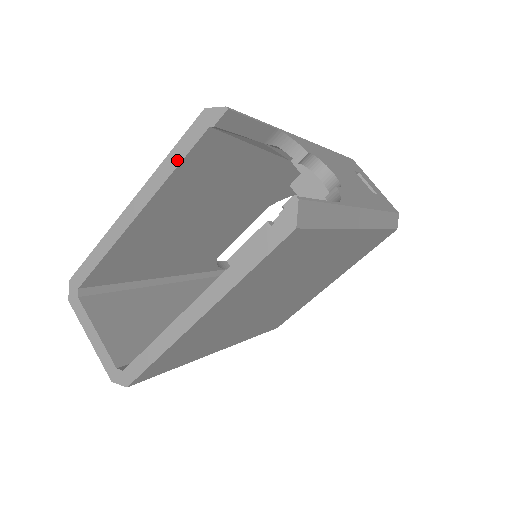
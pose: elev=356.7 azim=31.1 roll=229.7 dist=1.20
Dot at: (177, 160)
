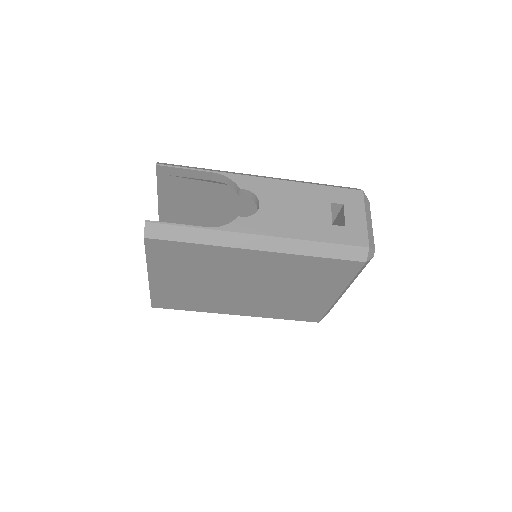
Dot at: (158, 189)
